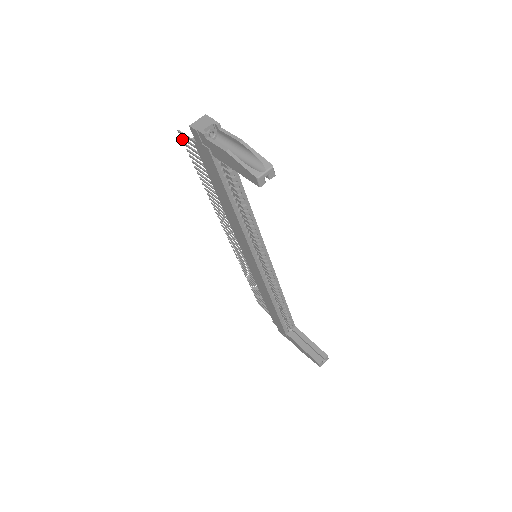
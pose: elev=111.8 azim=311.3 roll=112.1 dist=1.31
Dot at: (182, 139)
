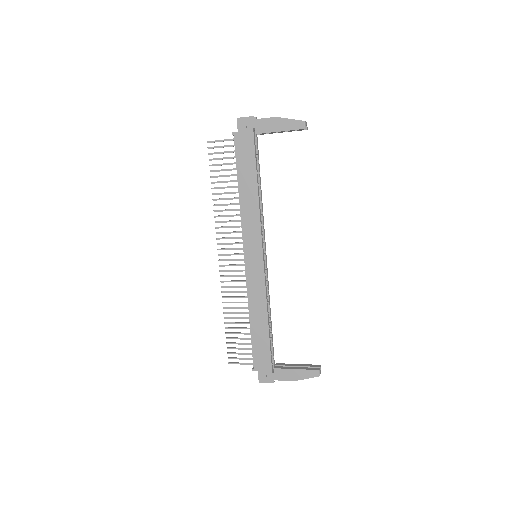
Dot at: (210, 148)
